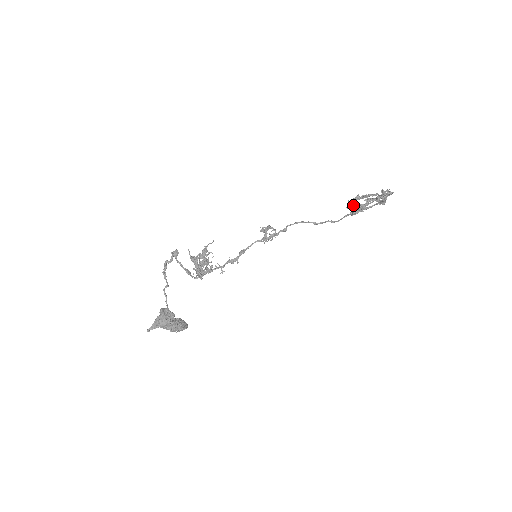
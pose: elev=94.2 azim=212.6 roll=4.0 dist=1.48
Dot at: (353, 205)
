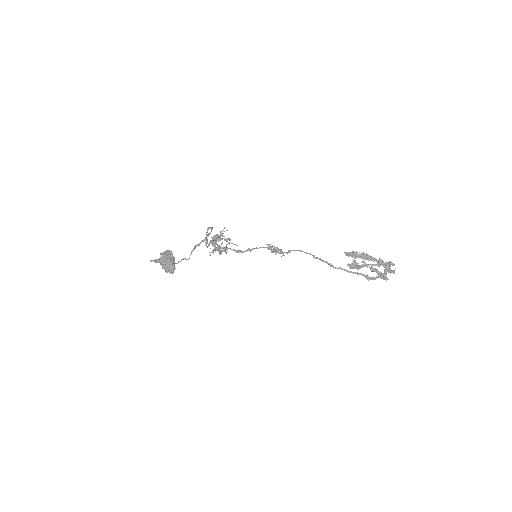
Dot at: (352, 254)
